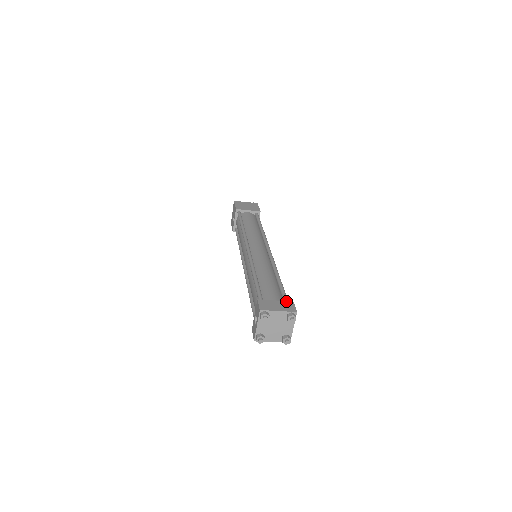
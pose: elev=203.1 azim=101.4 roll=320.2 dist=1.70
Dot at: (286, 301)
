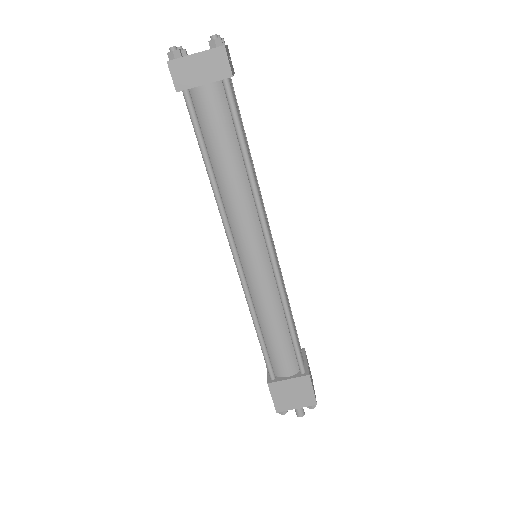
Dot at: occluded
